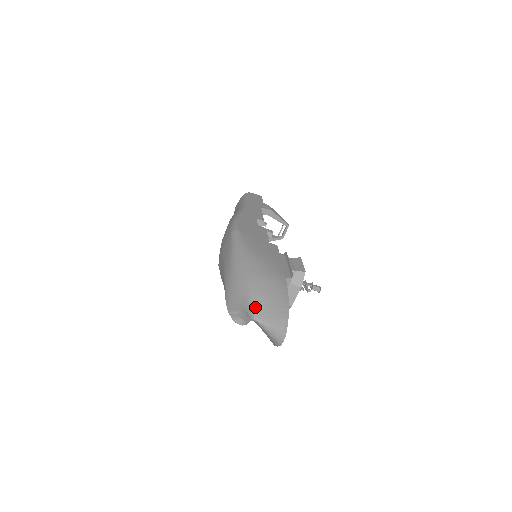
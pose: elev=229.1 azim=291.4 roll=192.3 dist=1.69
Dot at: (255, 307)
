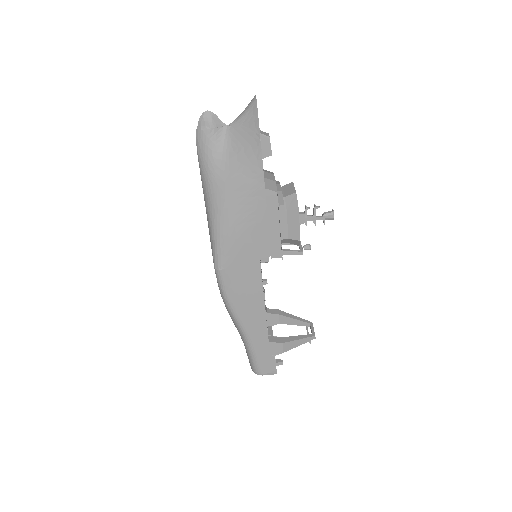
Dot at: occluded
